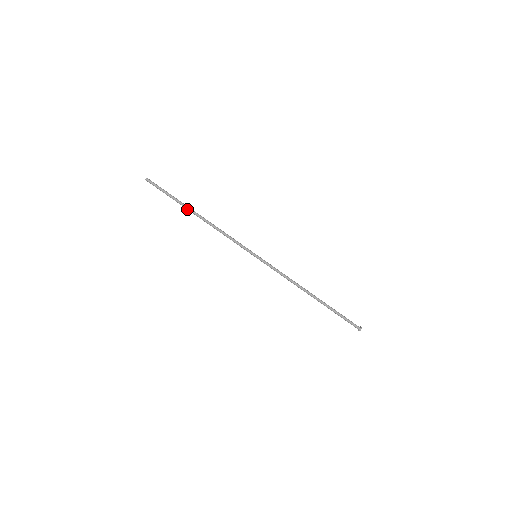
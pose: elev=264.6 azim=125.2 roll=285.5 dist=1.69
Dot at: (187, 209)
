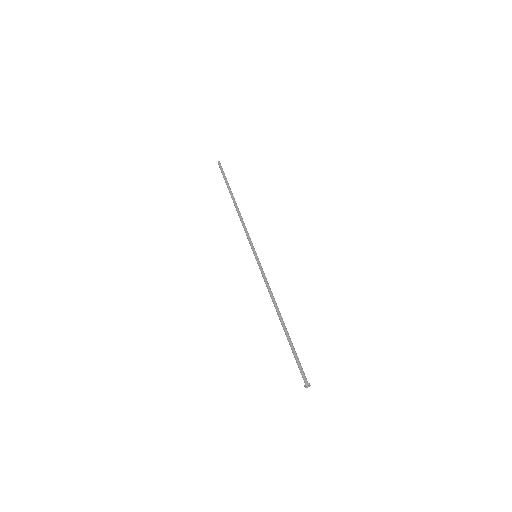
Dot at: occluded
